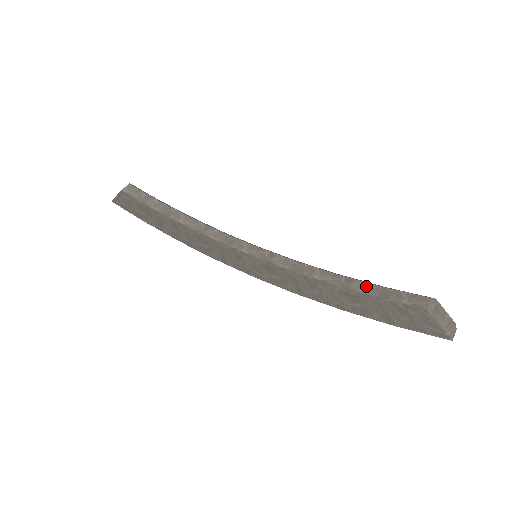
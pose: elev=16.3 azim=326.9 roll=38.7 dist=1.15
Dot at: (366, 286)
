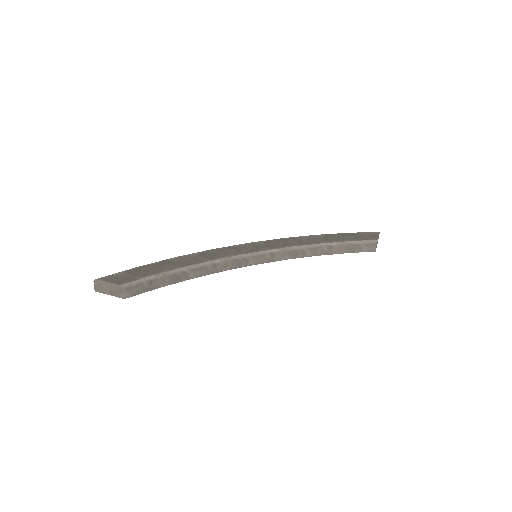
Dot at: (340, 248)
